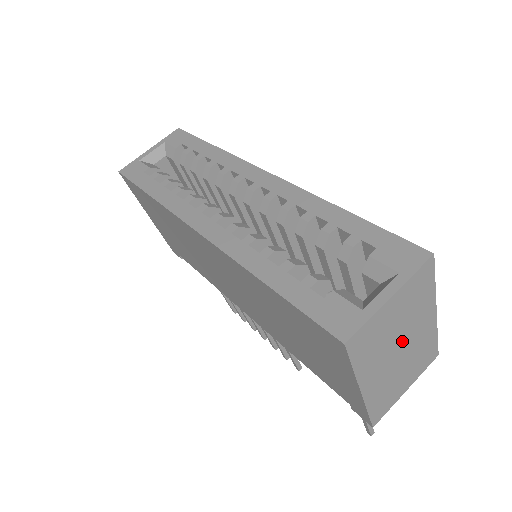
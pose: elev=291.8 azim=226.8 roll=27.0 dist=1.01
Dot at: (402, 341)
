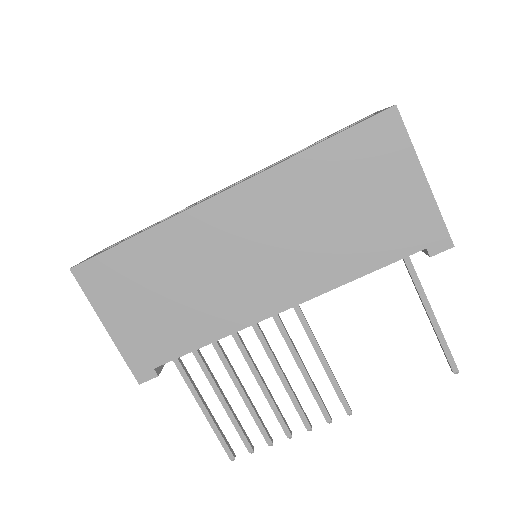
Dot at: occluded
